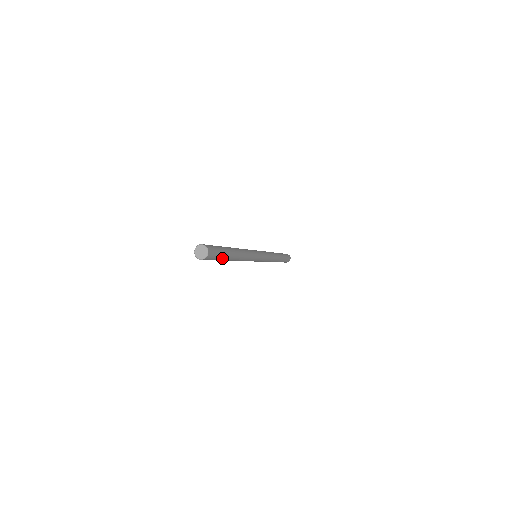
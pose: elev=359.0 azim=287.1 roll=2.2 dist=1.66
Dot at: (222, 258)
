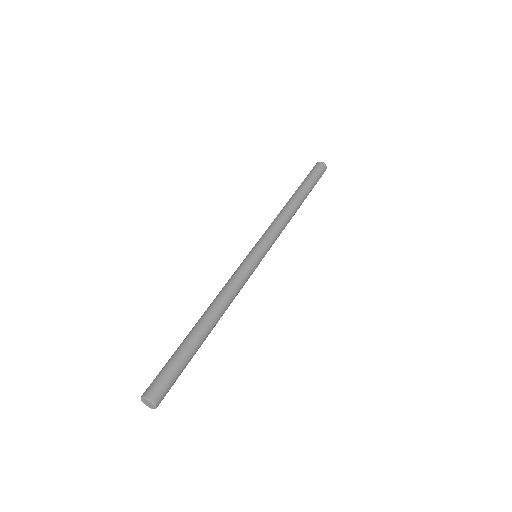
Dot at: (187, 364)
